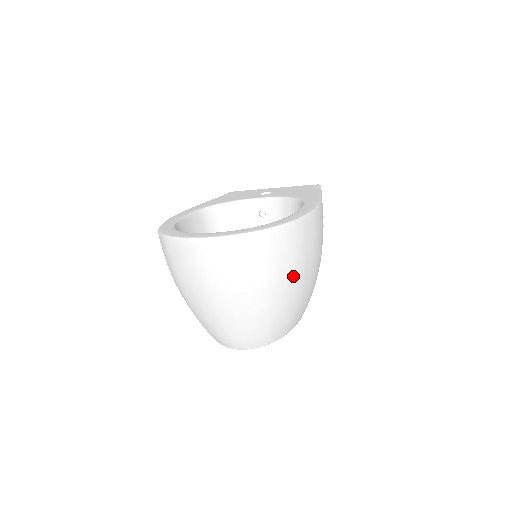
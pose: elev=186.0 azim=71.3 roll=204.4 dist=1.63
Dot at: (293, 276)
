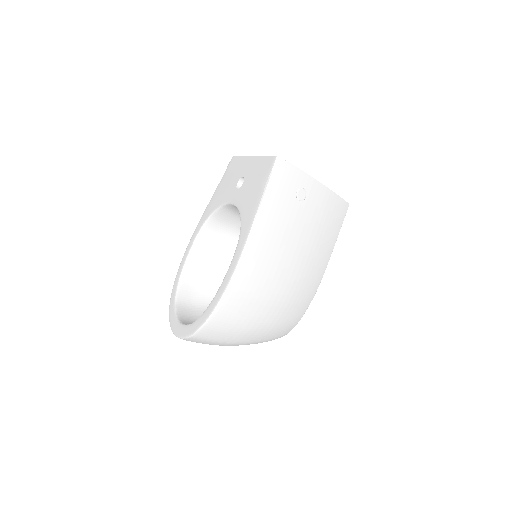
Dot at: (246, 332)
